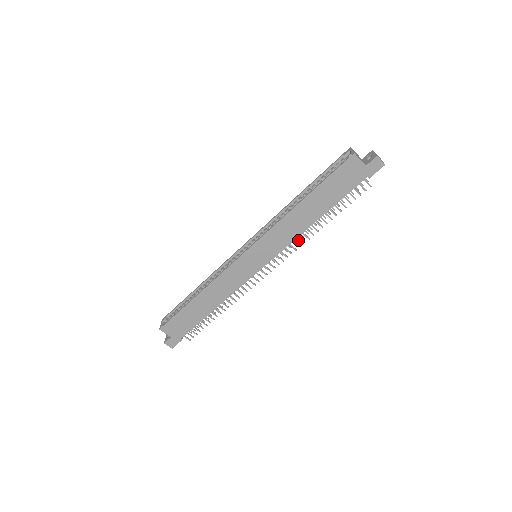
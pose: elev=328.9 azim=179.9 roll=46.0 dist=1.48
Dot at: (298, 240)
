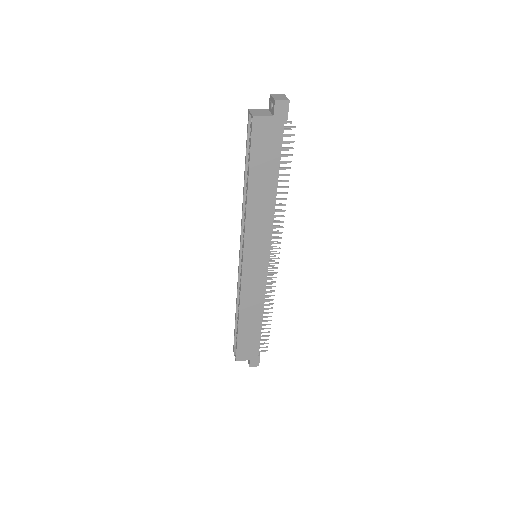
Dot at: occluded
